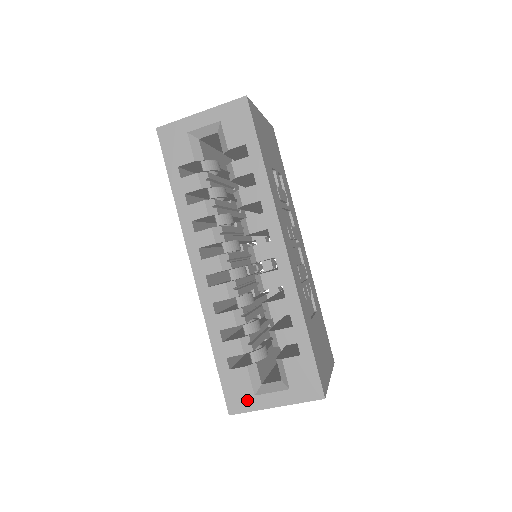
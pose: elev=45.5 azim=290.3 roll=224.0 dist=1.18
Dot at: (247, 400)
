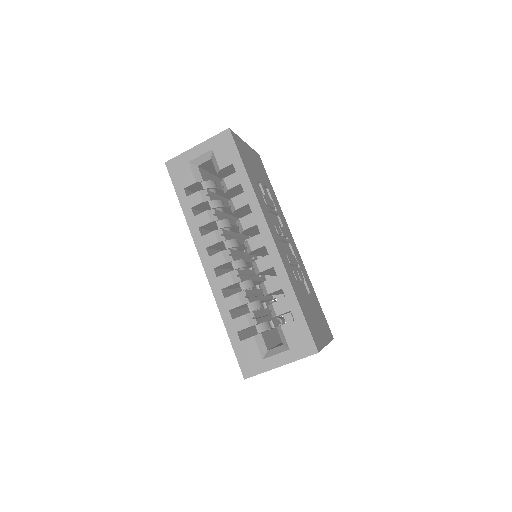
Dot at: (257, 364)
